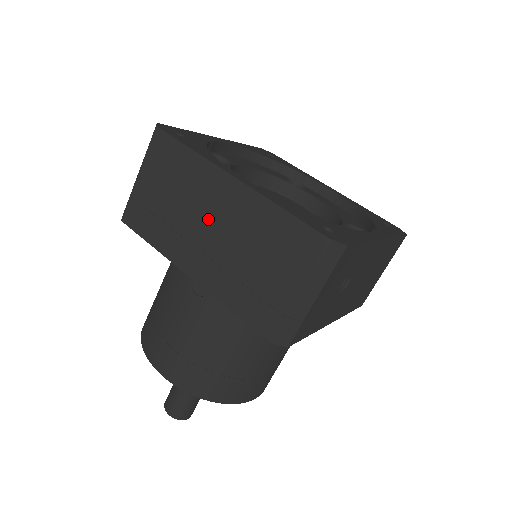
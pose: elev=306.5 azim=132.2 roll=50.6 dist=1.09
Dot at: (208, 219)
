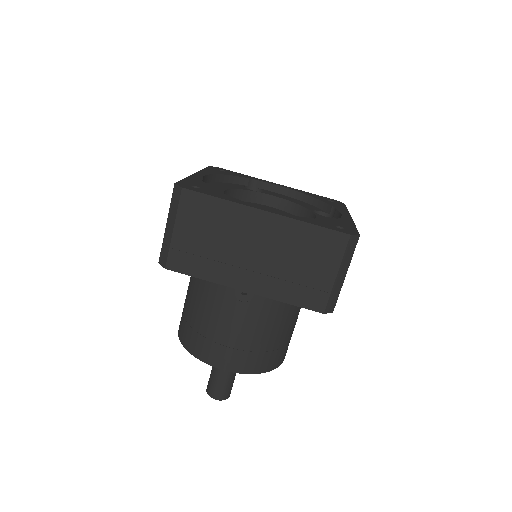
Dot at: (252, 246)
